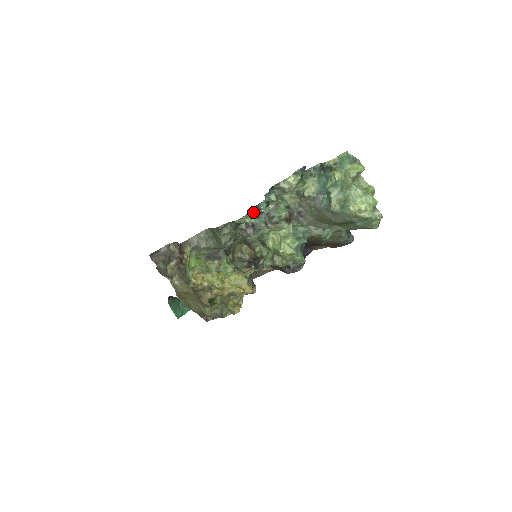
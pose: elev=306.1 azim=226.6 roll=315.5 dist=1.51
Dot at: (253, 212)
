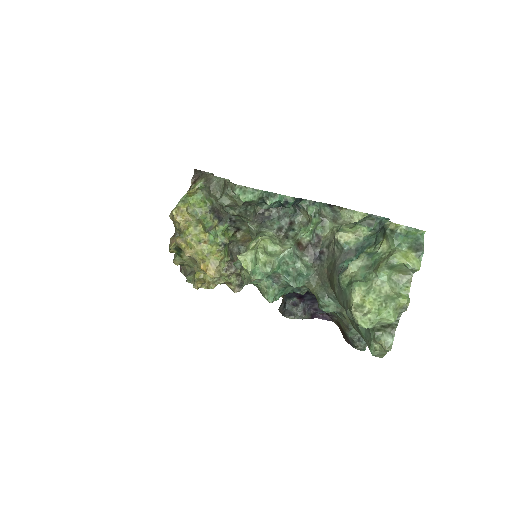
Dot at: (253, 191)
